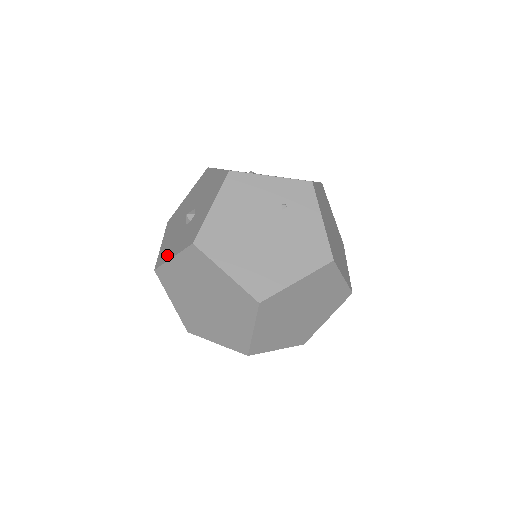
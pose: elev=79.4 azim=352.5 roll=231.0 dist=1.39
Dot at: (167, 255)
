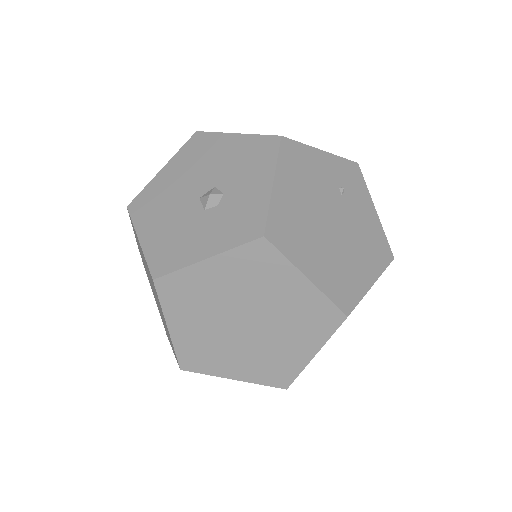
Dot at: (183, 255)
